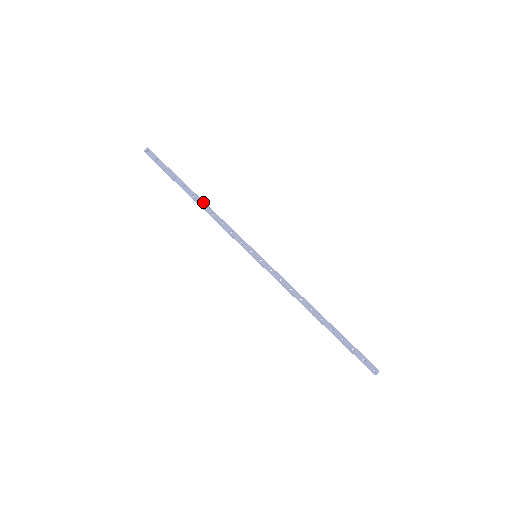
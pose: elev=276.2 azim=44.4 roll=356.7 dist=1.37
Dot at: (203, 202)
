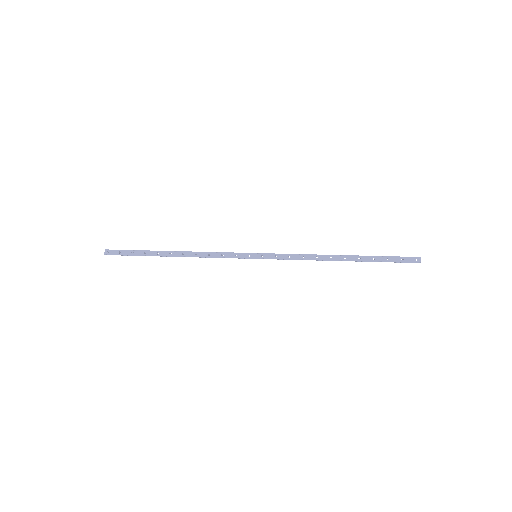
Dot at: (182, 252)
